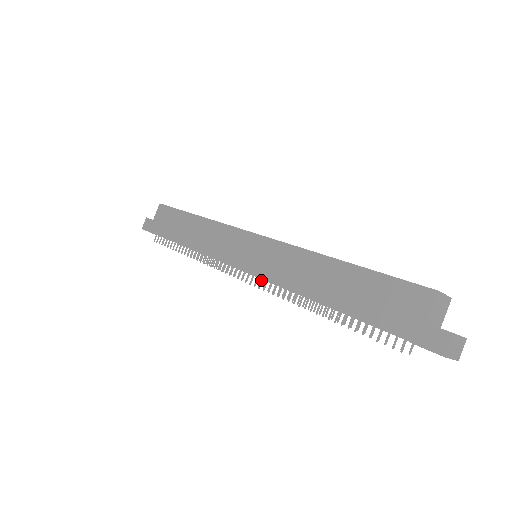
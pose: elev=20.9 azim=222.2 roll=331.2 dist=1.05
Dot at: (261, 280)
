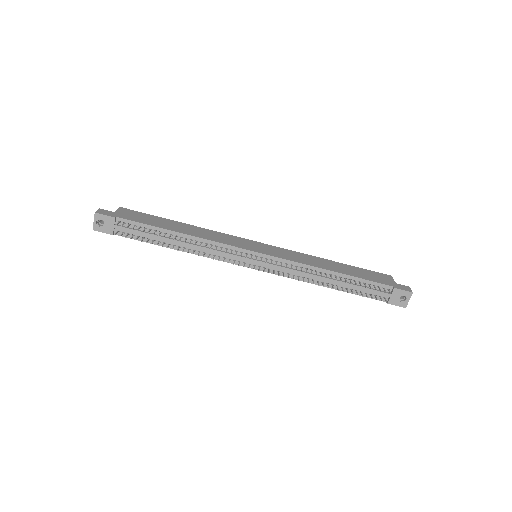
Dot at: (277, 262)
